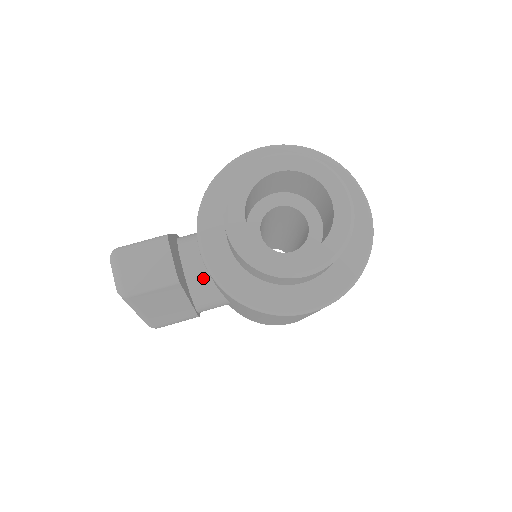
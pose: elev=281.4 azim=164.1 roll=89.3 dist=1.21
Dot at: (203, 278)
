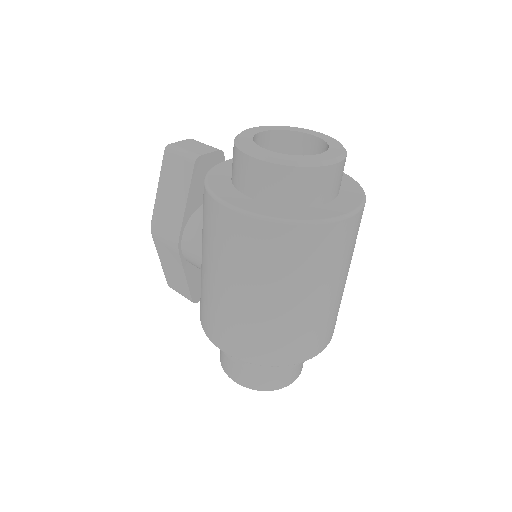
Dot at: occluded
